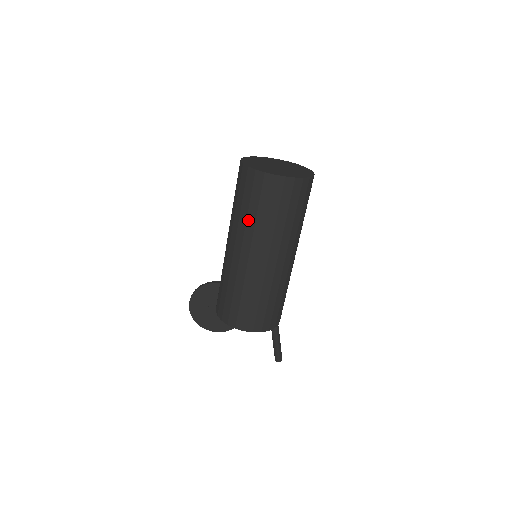
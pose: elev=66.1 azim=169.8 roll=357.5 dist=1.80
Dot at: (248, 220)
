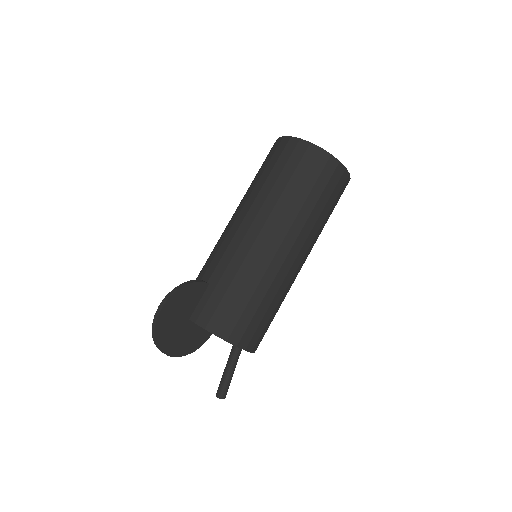
Dot at: (304, 208)
